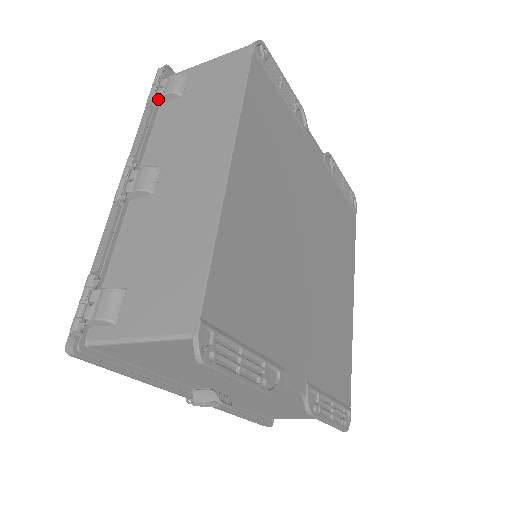
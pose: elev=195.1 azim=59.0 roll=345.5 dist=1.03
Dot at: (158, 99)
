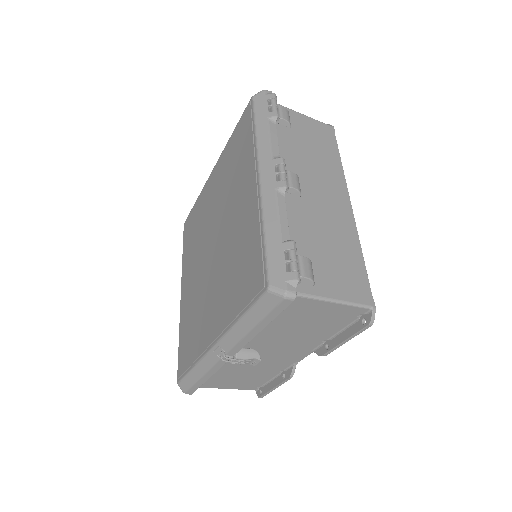
Dot at: occluded
